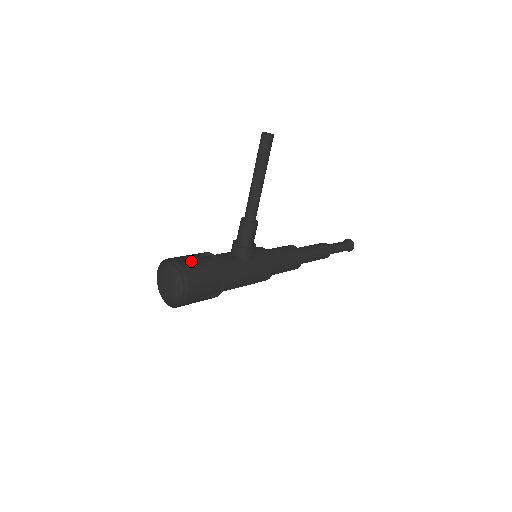
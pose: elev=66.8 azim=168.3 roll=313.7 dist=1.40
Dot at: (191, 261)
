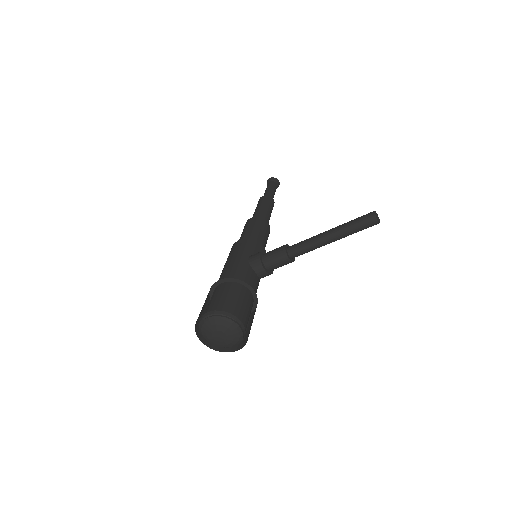
Dot at: (244, 309)
